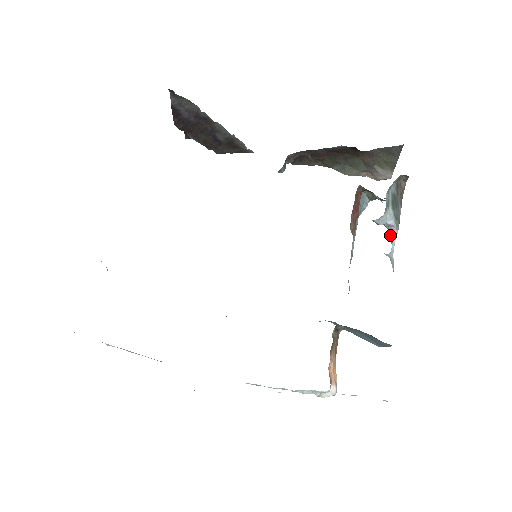
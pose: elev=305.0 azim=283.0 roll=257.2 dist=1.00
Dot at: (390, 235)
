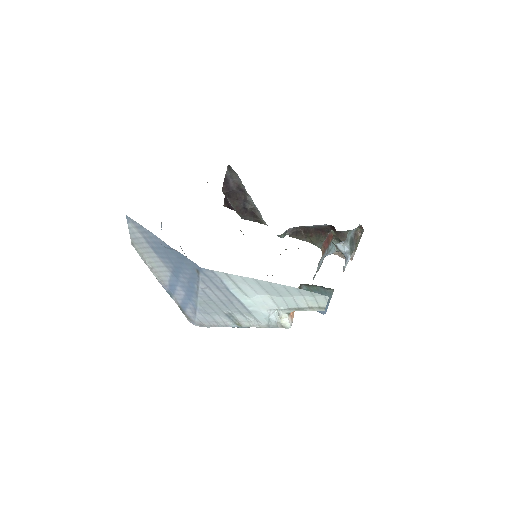
Dot at: (345, 259)
